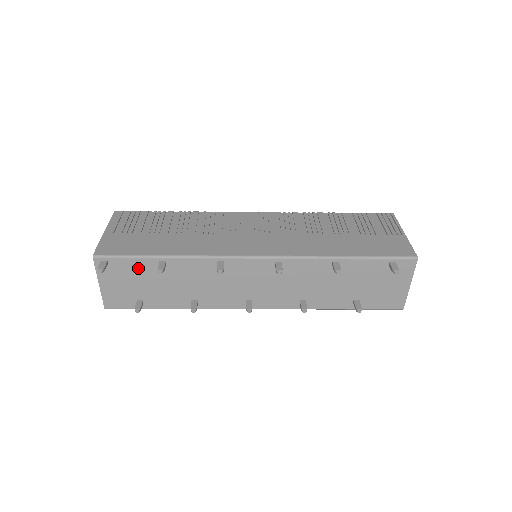
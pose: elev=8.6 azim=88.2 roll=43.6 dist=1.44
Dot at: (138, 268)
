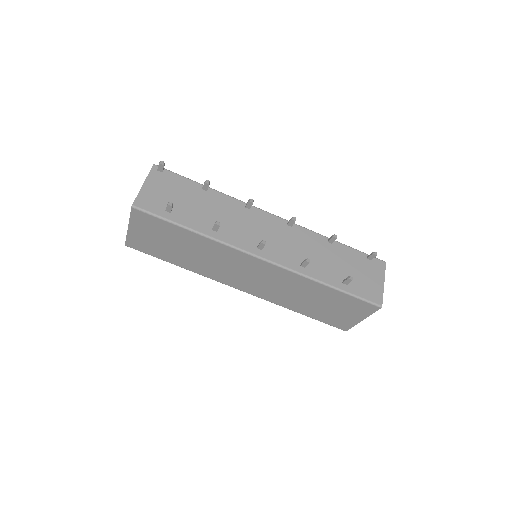
Dot at: (183, 185)
